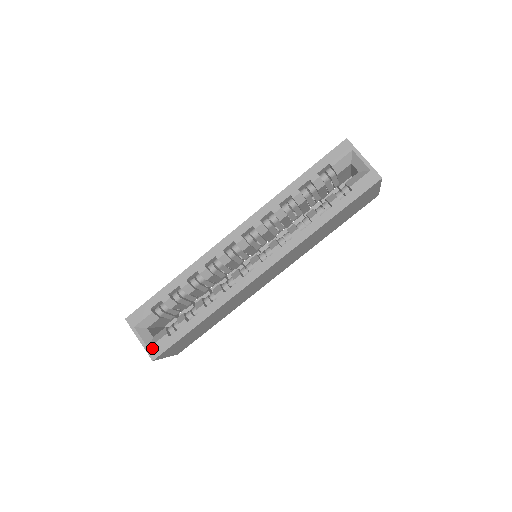
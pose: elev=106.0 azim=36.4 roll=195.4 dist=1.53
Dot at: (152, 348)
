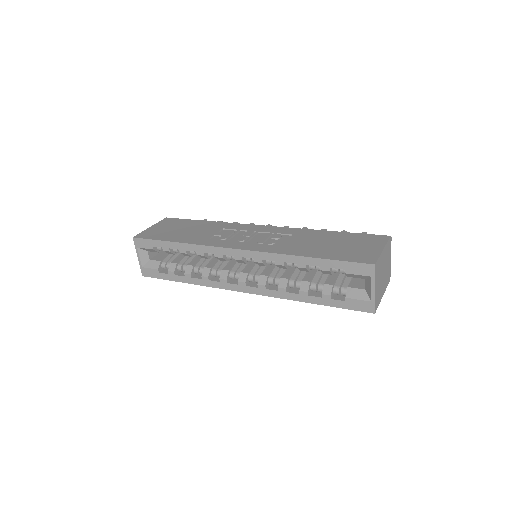
Dot at: (145, 269)
